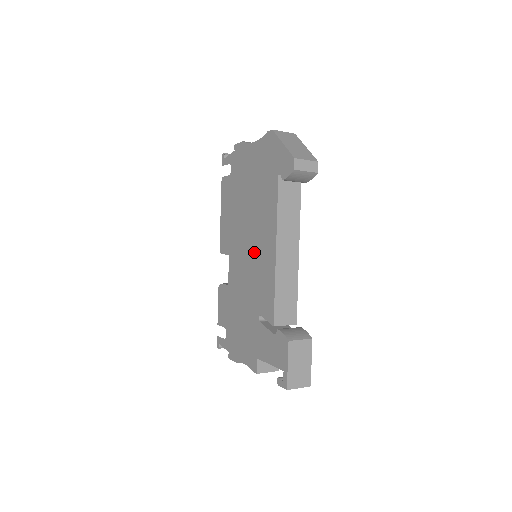
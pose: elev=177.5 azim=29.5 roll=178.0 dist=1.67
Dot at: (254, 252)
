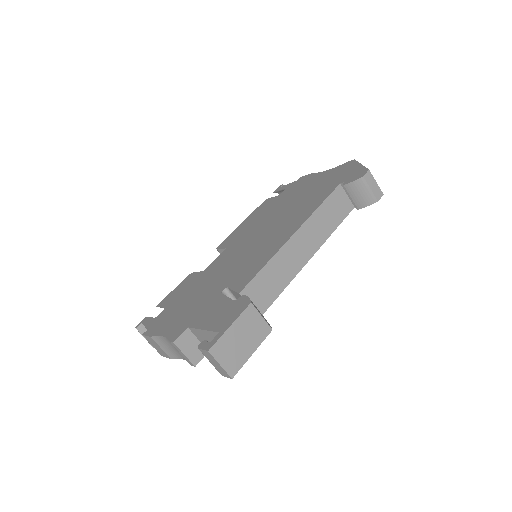
Dot at: (263, 239)
